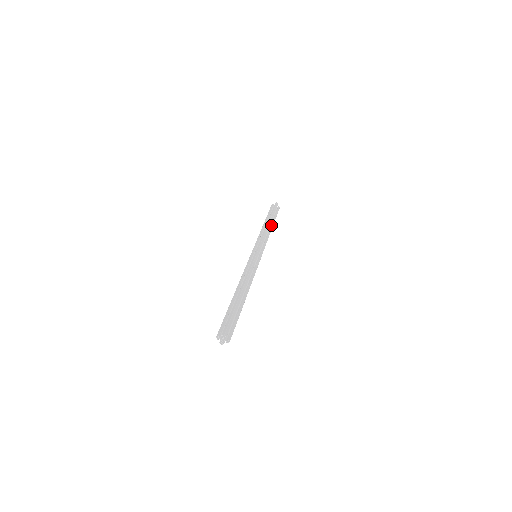
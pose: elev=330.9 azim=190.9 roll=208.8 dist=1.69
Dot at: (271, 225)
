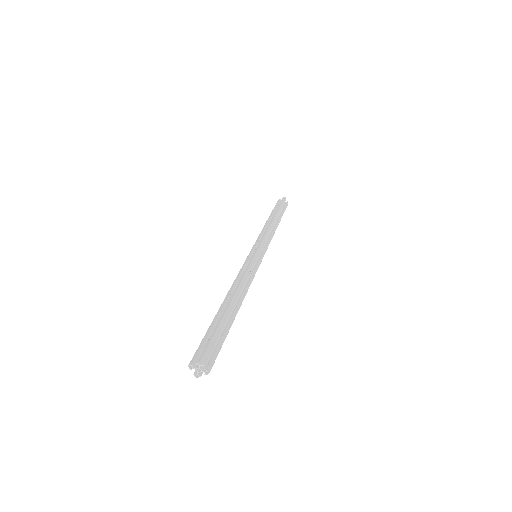
Dot at: (277, 221)
